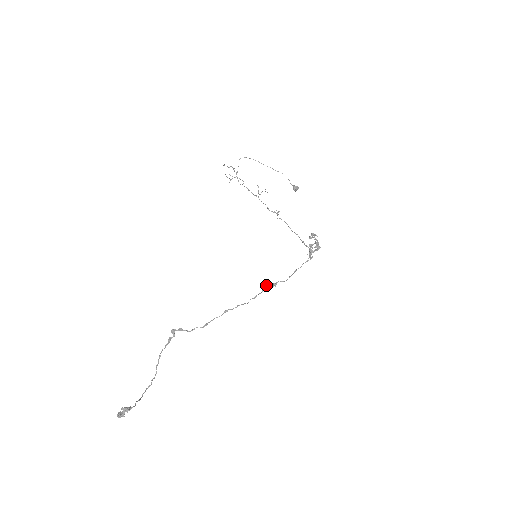
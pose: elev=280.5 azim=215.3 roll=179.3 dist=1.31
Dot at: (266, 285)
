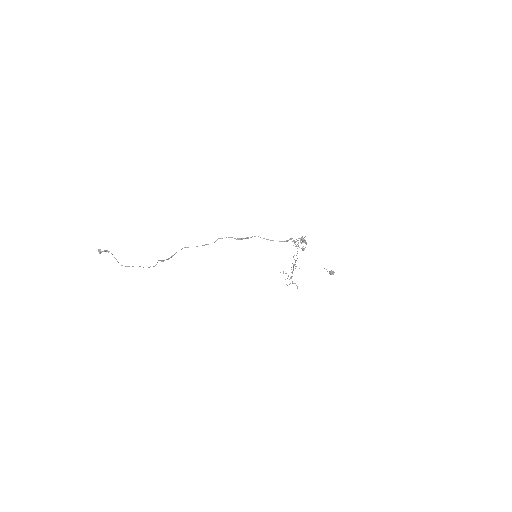
Dot at: (241, 239)
